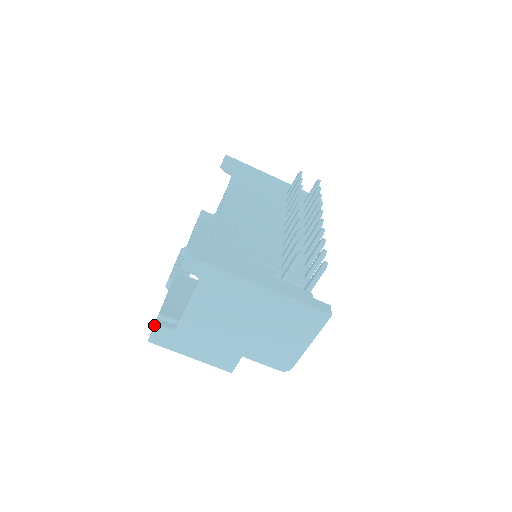
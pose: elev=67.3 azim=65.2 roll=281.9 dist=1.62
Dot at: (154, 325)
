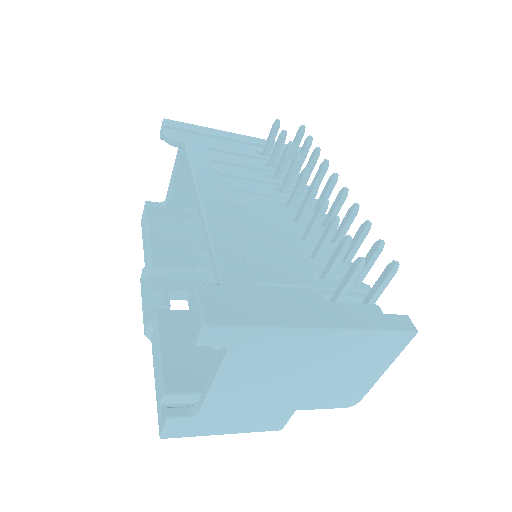
Dot at: occluded
